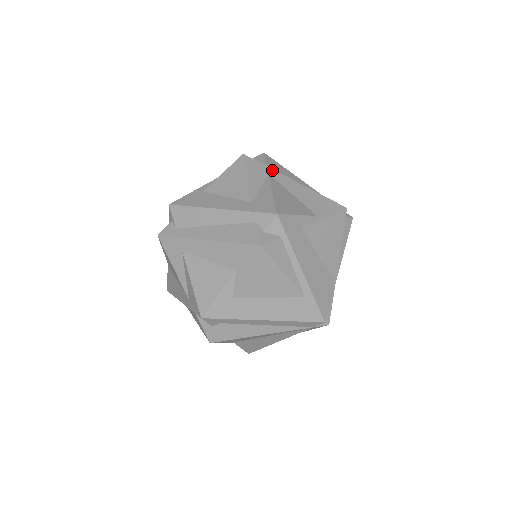
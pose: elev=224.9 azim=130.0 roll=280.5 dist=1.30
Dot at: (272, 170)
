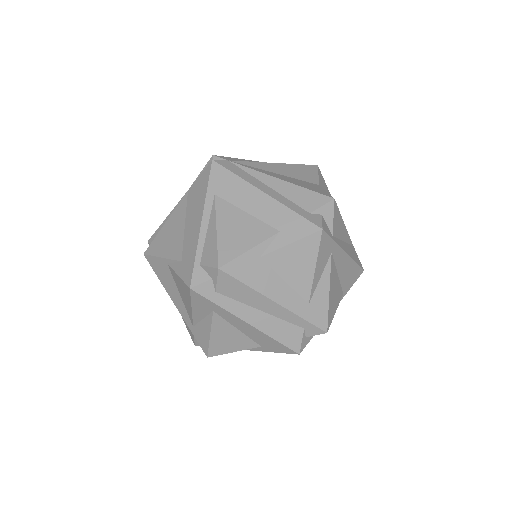
Dot at: (336, 245)
